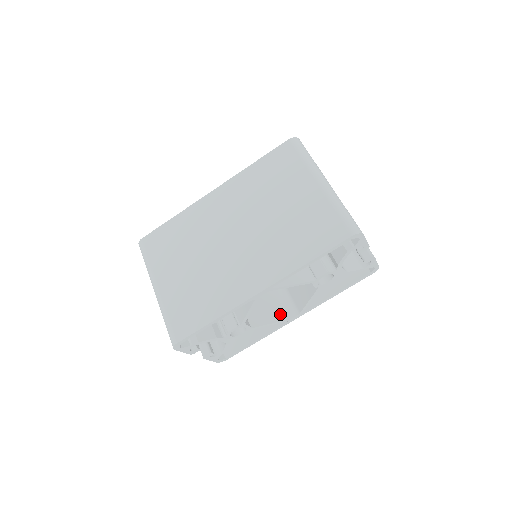
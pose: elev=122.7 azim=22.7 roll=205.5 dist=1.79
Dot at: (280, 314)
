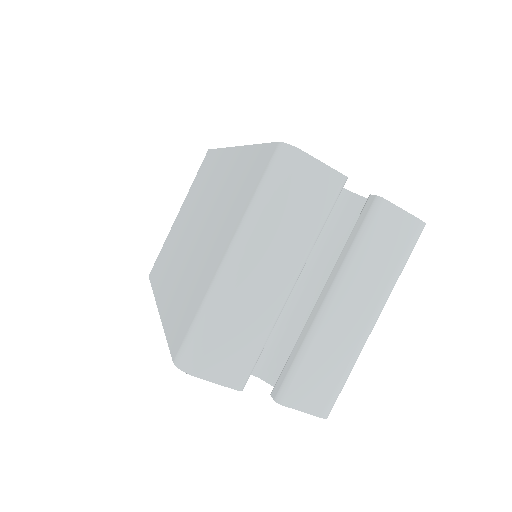
Dot at: occluded
